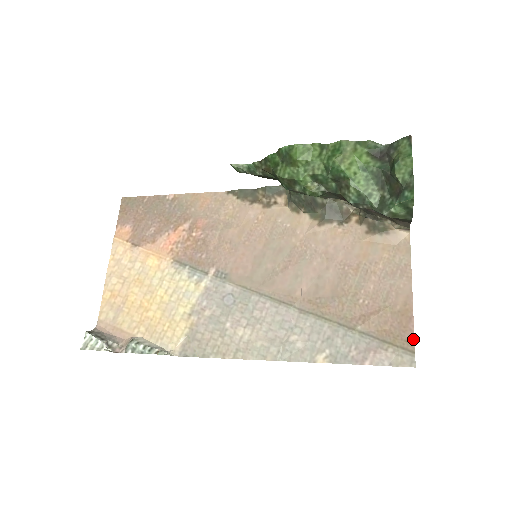
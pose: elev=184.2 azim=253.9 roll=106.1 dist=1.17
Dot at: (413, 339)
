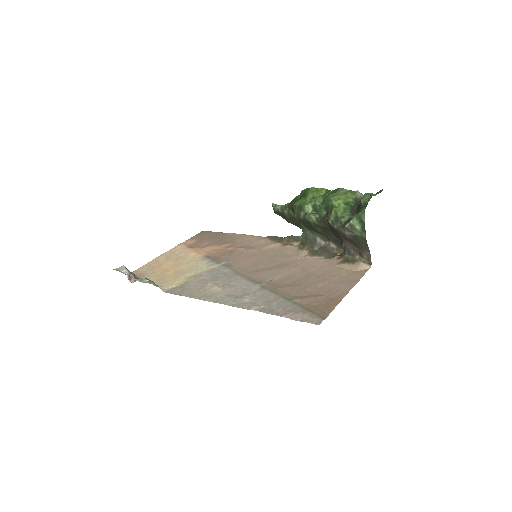
Dot at: (330, 312)
